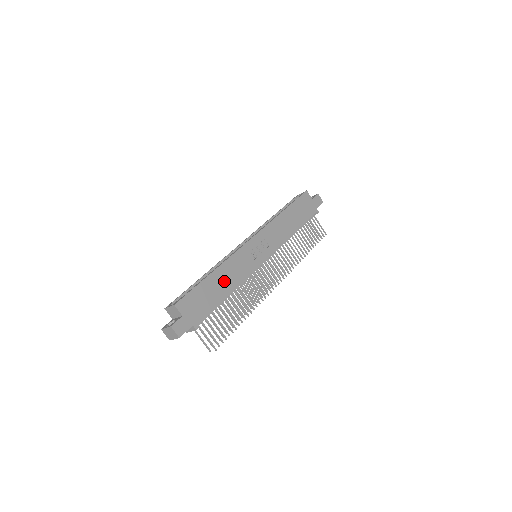
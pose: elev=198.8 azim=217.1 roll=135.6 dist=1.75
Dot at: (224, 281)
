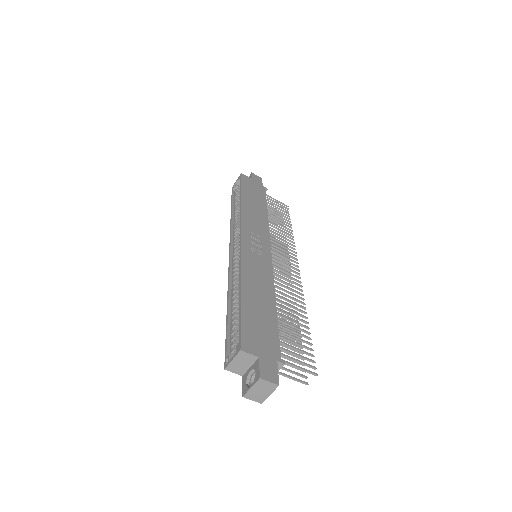
Dot at: (259, 293)
